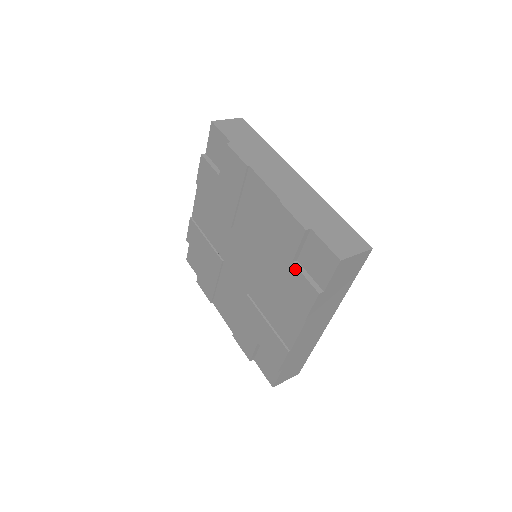
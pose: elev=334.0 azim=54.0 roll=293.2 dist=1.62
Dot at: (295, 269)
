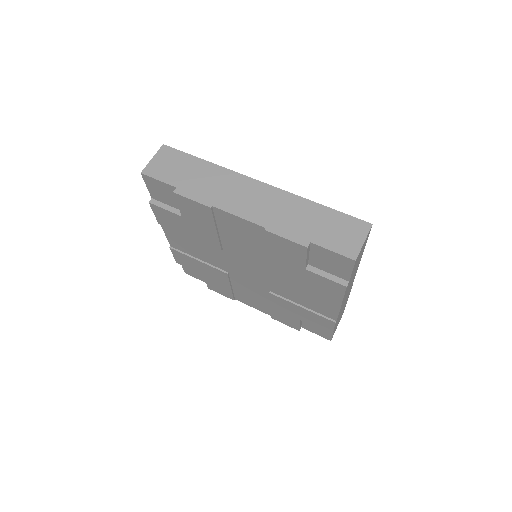
Dot at: (311, 274)
